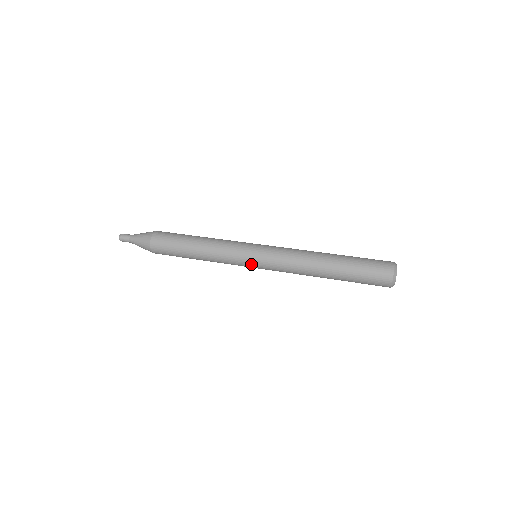
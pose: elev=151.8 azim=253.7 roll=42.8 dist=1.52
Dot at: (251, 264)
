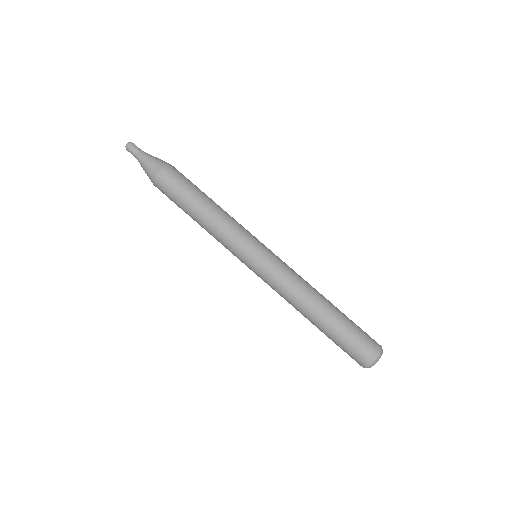
Dot at: occluded
